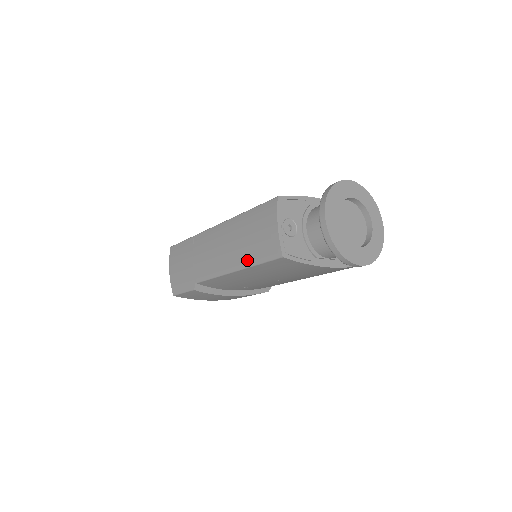
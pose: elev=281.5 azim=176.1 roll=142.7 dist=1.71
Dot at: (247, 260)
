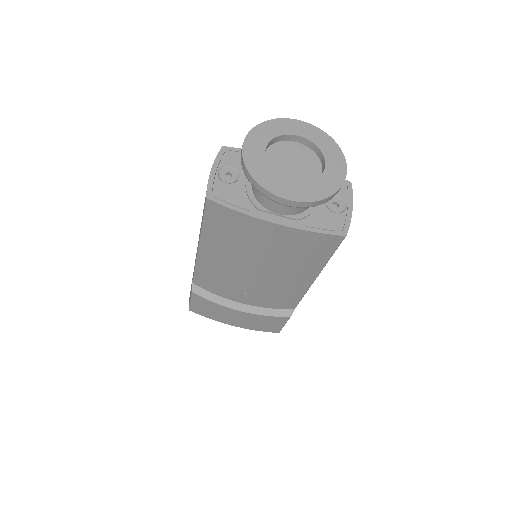
Dot at: occluded
